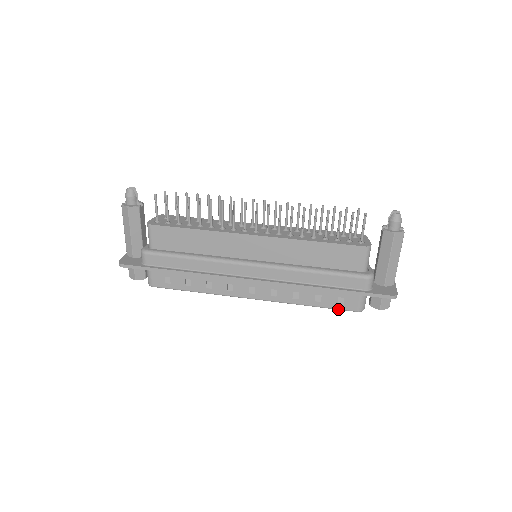
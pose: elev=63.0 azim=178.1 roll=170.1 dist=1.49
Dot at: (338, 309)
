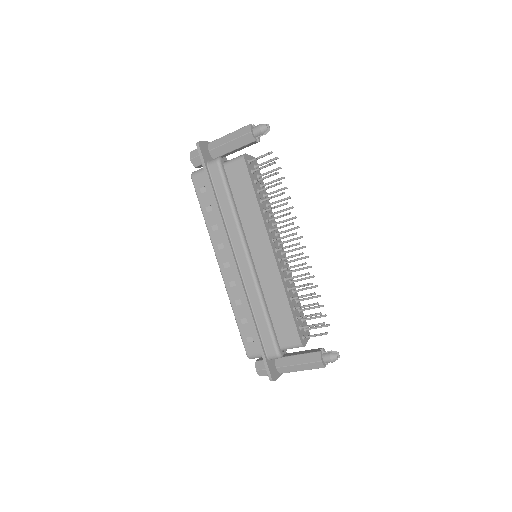
Dot at: (242, 339)
